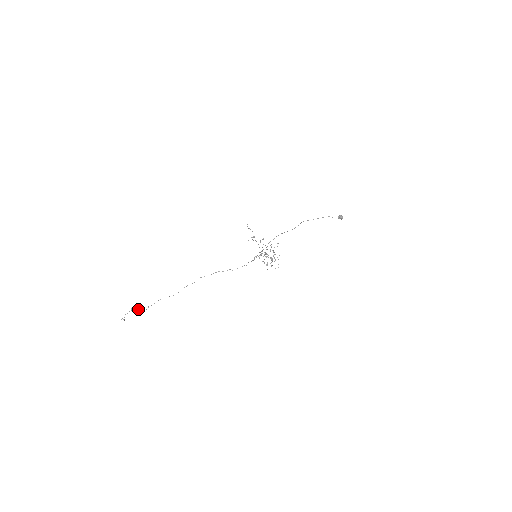
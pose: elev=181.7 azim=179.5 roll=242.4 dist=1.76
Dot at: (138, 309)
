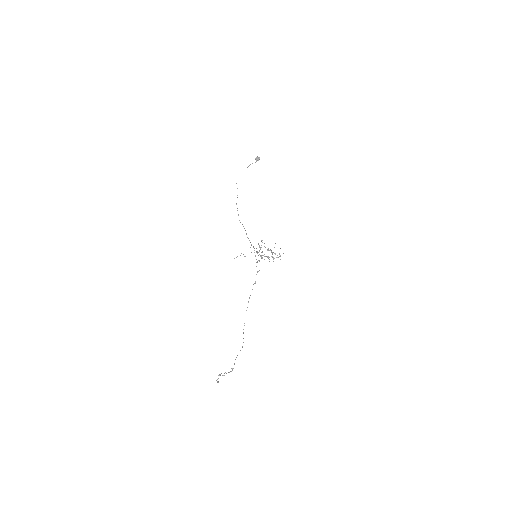
Dot at: (224, 373)
